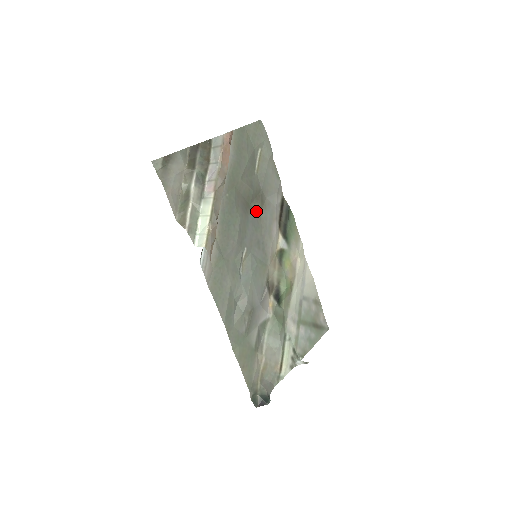
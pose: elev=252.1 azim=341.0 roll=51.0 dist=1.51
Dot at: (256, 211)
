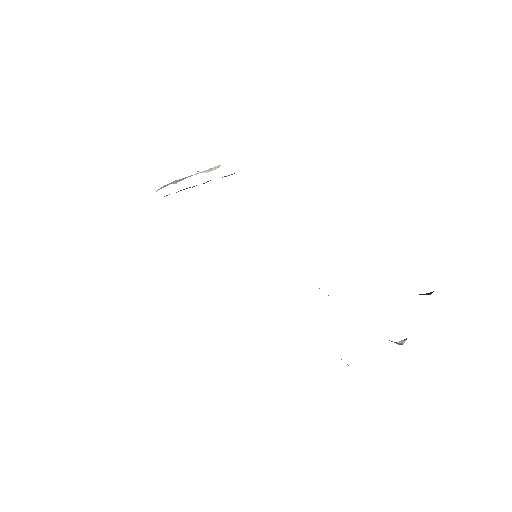
Dot at: occluded
